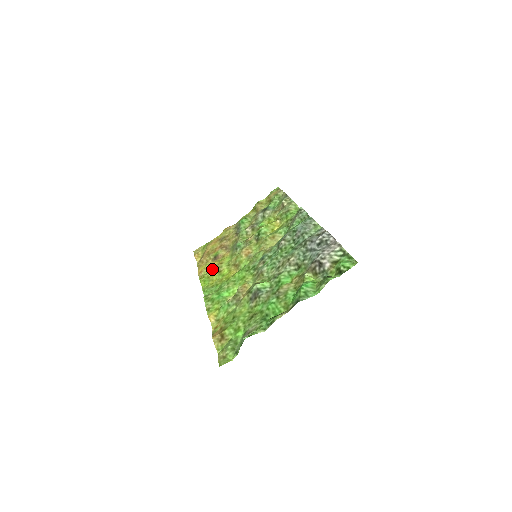
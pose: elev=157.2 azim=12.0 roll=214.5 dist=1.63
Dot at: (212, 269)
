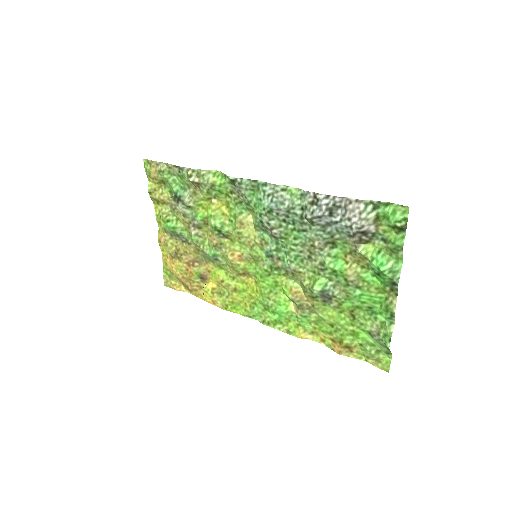
Dot at: (220, 291)
